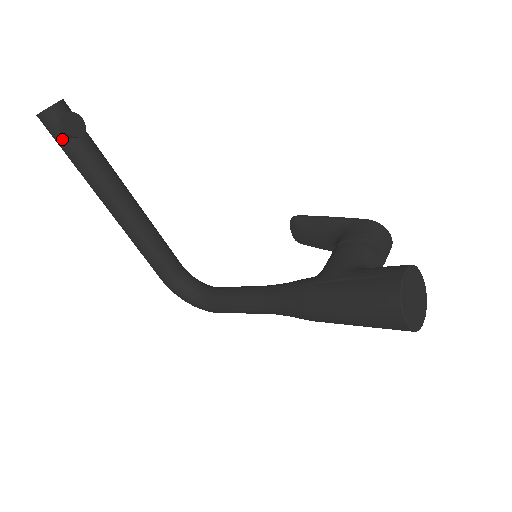
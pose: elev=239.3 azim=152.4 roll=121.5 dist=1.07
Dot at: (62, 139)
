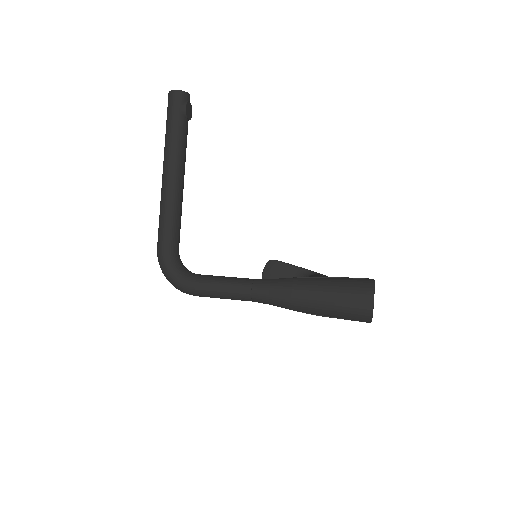
Dot at: (178, 112)
